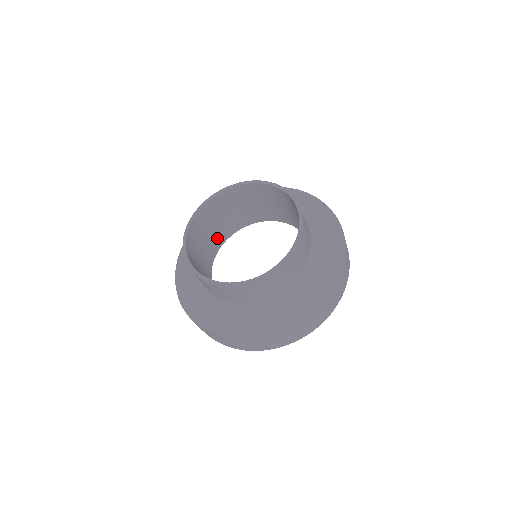
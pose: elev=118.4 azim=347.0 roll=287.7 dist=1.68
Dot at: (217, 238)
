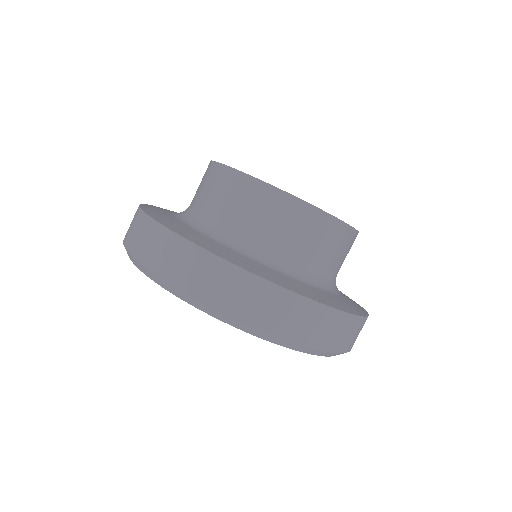
Dot at: occluded
